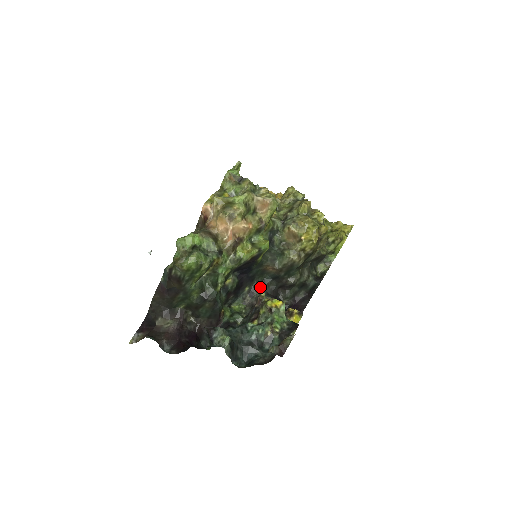
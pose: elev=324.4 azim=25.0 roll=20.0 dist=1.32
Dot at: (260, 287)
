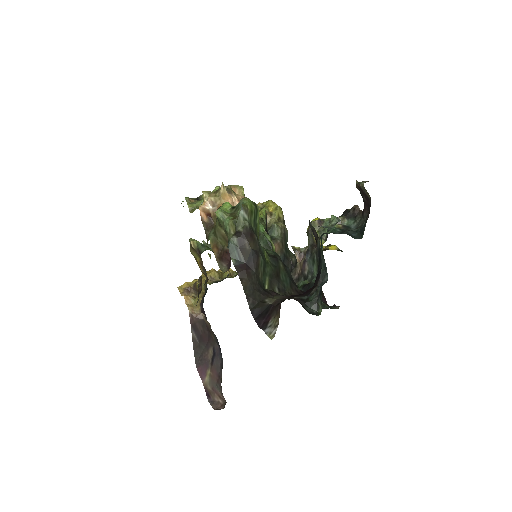
Dot at: occluded
